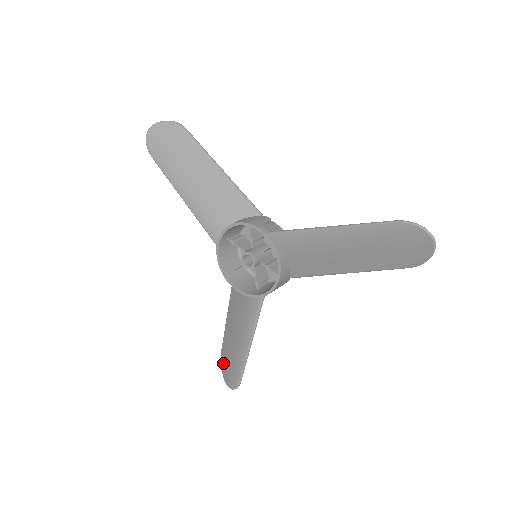
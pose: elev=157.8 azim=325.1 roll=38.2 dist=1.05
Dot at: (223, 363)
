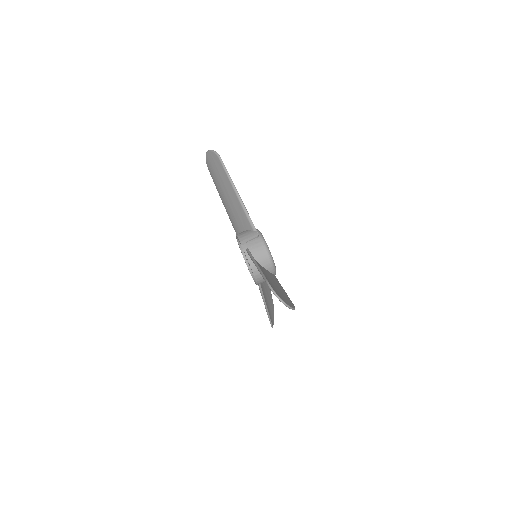
Dot at: occluded
